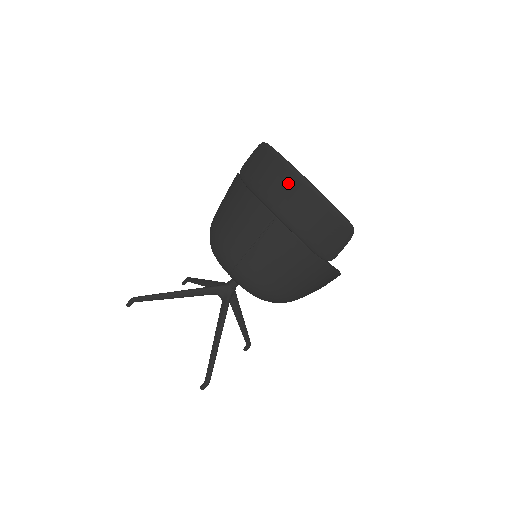
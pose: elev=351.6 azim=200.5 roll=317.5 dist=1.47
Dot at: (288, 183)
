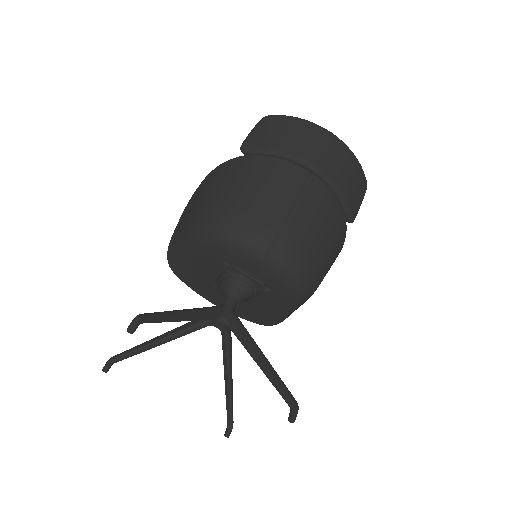
Dot at: (317, 137)
